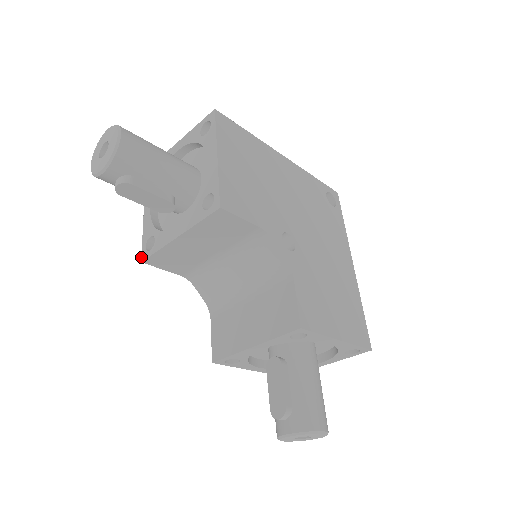
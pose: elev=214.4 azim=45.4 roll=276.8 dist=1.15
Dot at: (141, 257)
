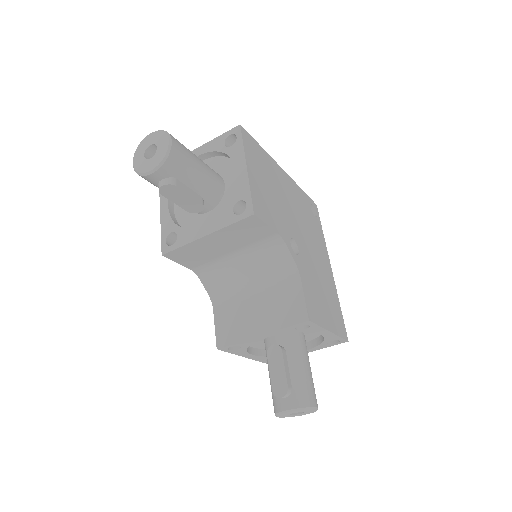
Dot at: (161, 251)
